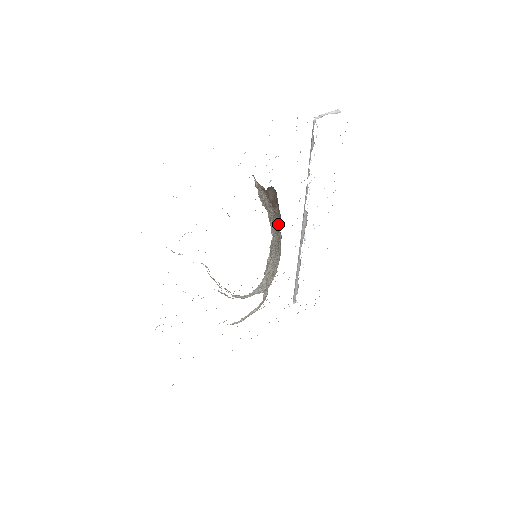
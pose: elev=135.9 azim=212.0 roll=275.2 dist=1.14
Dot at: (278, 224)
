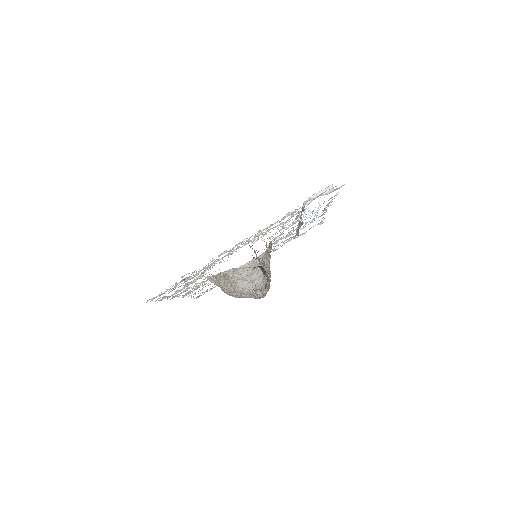
Dot at: (267, 277)
